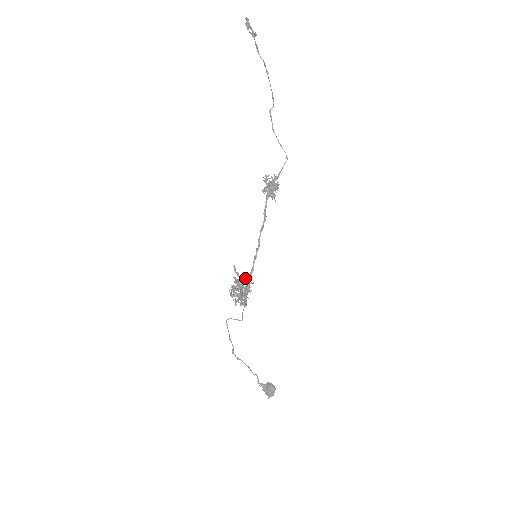
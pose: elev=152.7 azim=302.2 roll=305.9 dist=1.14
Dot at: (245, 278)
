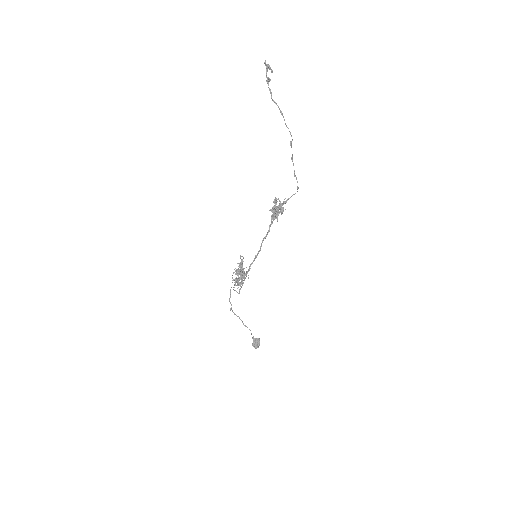
Dot at: (239, 270)
